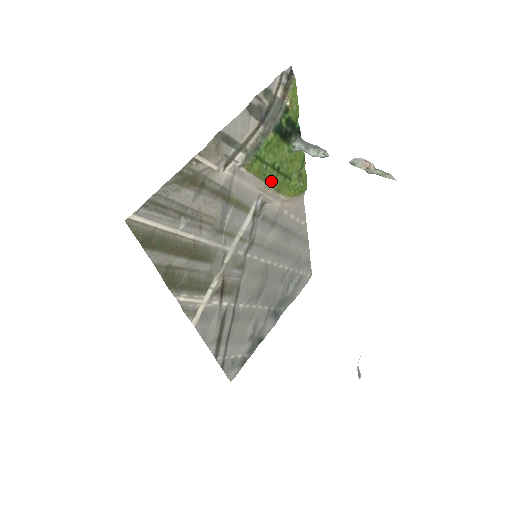
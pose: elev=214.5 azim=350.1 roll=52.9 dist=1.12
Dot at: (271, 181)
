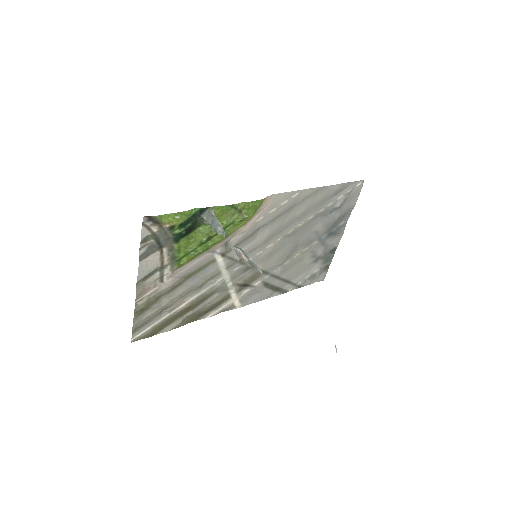
Dot at: (211, 246)
